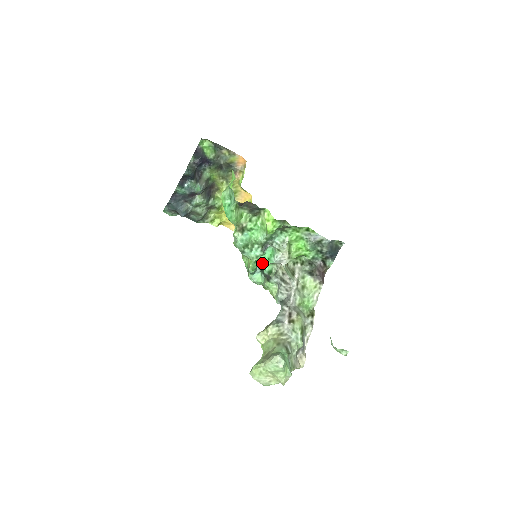
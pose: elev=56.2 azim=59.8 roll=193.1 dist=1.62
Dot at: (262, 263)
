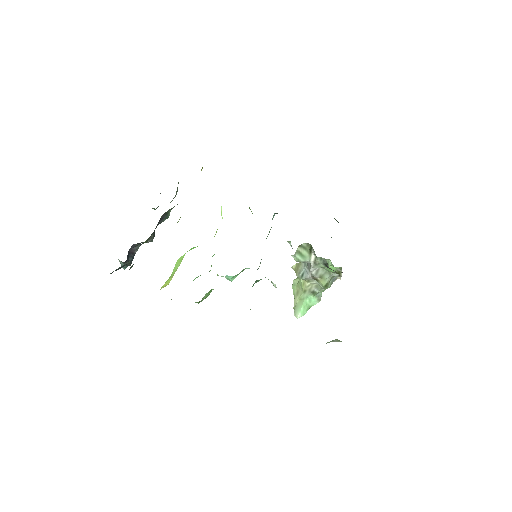
Dot at: occluded
